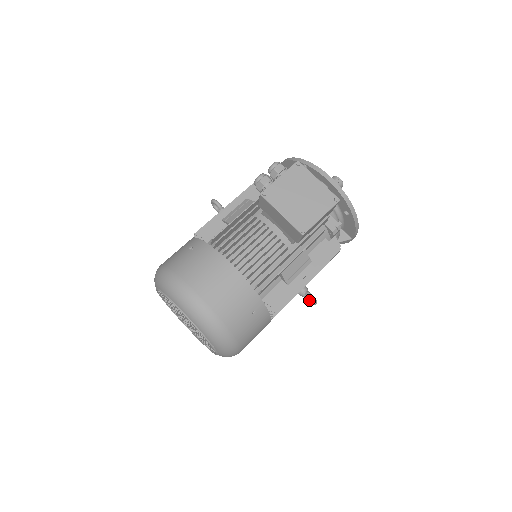
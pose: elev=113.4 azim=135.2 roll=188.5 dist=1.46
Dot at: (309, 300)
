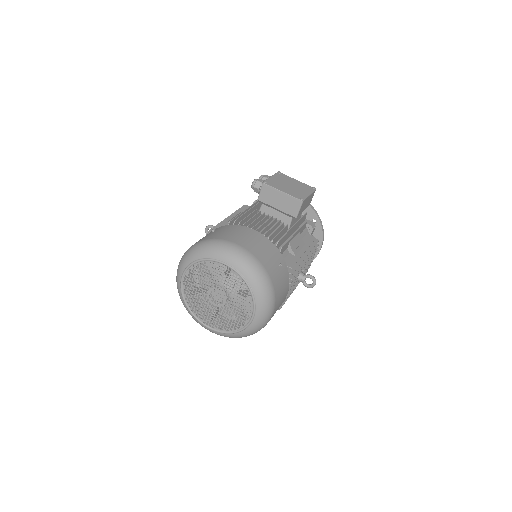
Dot at: (308, 285)
